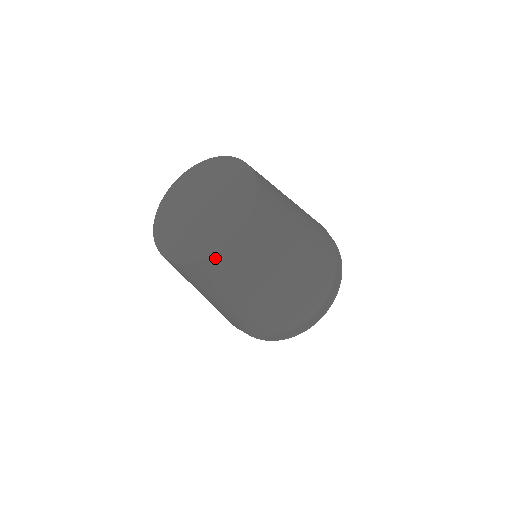
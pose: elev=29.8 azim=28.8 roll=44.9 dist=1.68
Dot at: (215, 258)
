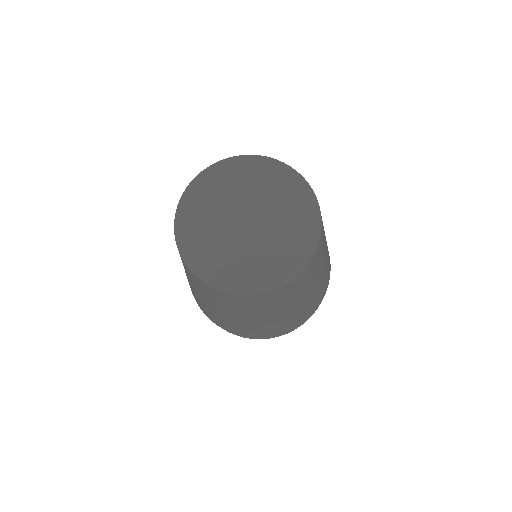
Dot at: (206, 285)
